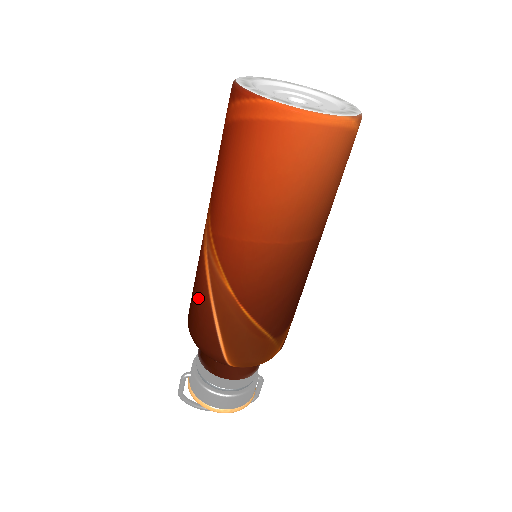
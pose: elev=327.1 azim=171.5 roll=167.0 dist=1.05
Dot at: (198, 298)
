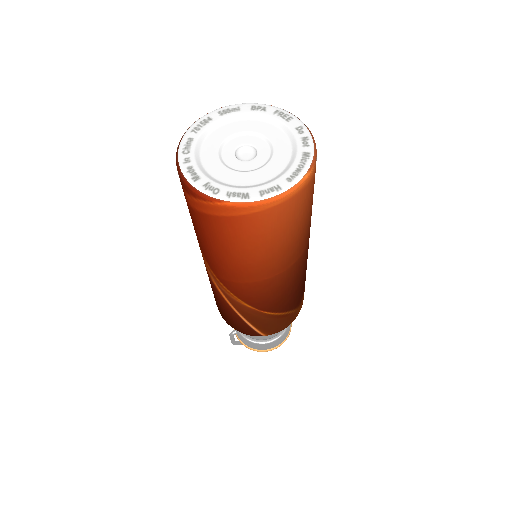
Dot at: (223, 307)
